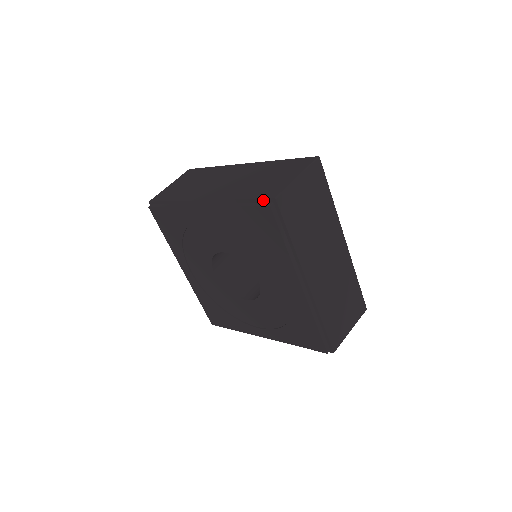
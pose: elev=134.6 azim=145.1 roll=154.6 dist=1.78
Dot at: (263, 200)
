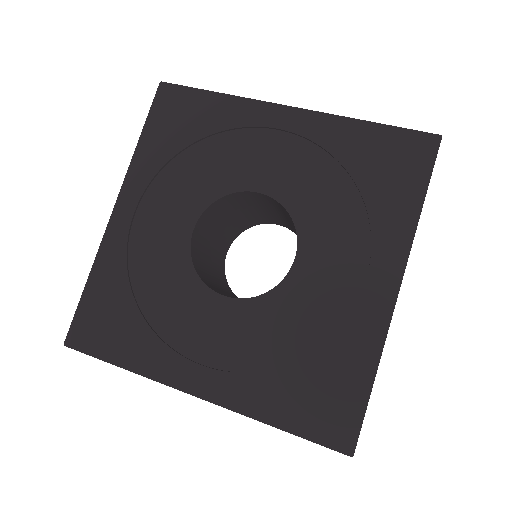
Dot at: (417, 132)
